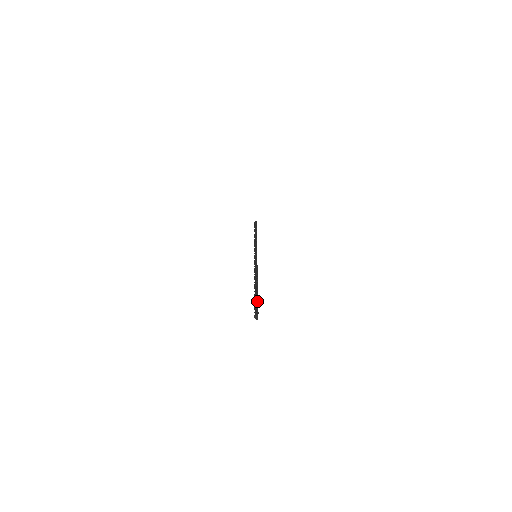
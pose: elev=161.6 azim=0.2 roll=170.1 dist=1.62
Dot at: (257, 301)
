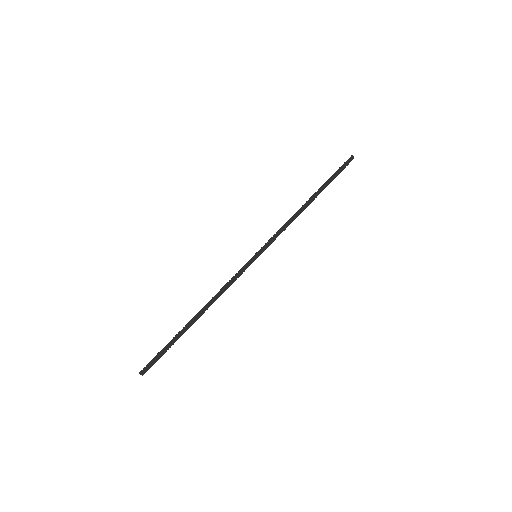
Dot at: (158, 353)
